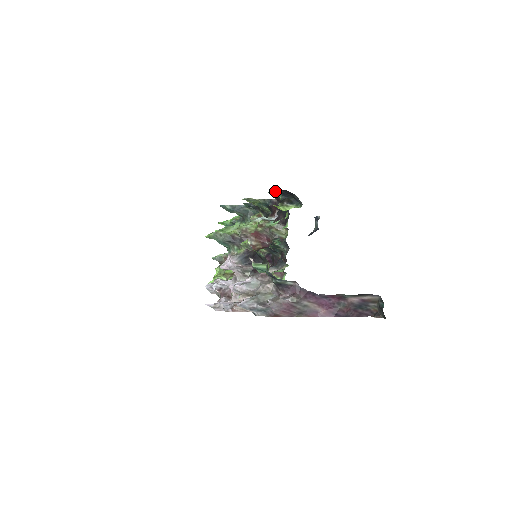
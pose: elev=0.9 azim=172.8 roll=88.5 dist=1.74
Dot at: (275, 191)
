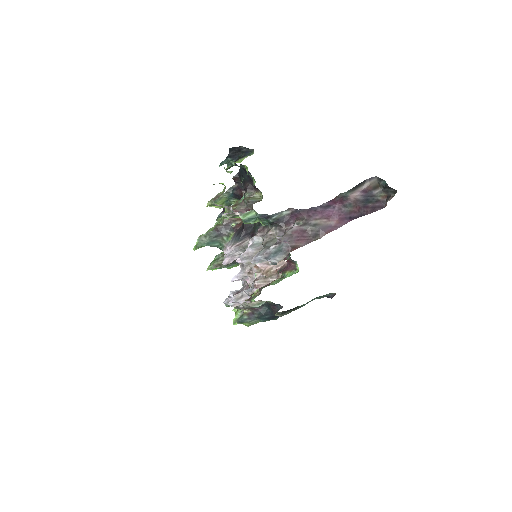
Dot at: (224, 160)
